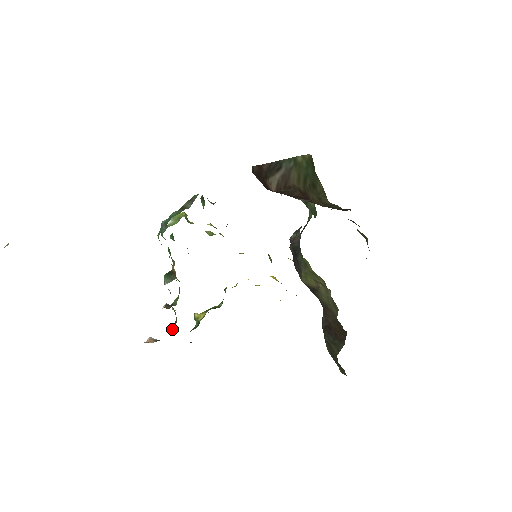
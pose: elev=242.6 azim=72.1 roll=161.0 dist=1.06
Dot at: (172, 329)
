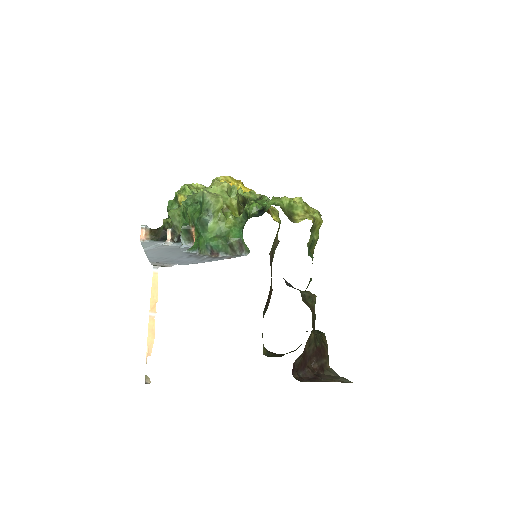
Dot at: (165, 230)
